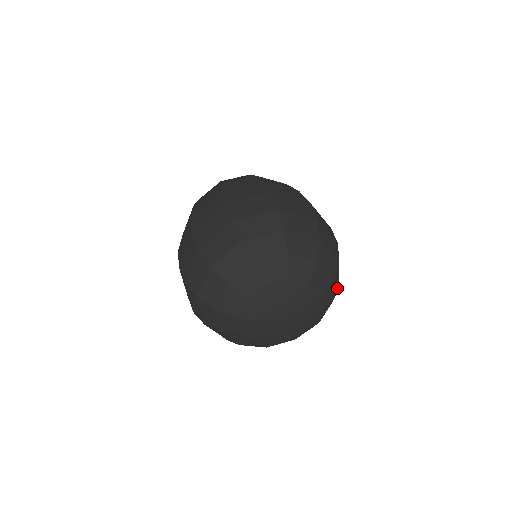
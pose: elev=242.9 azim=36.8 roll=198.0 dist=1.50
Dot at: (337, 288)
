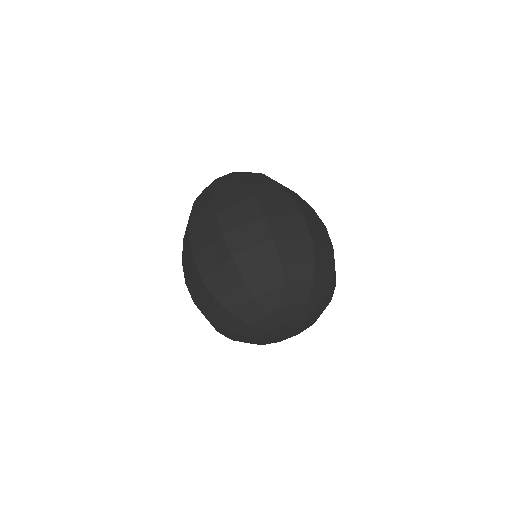
Dot at: occluded
